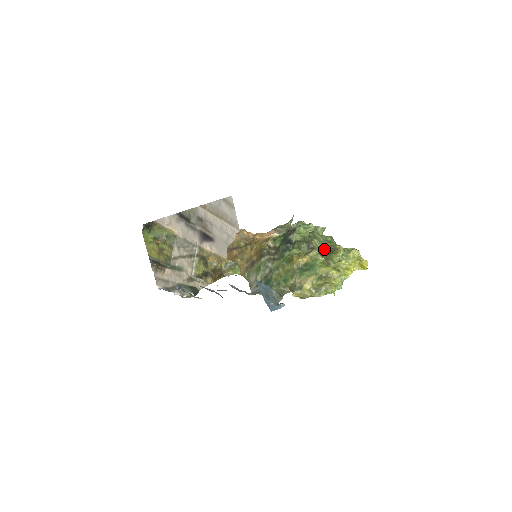
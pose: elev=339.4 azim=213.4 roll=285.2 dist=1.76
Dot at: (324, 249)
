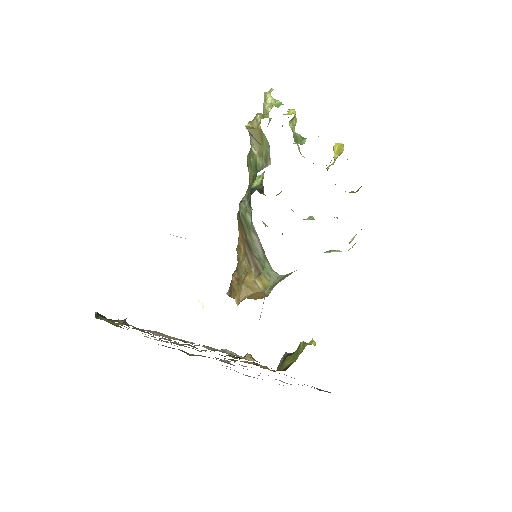
Dot at: occluded
